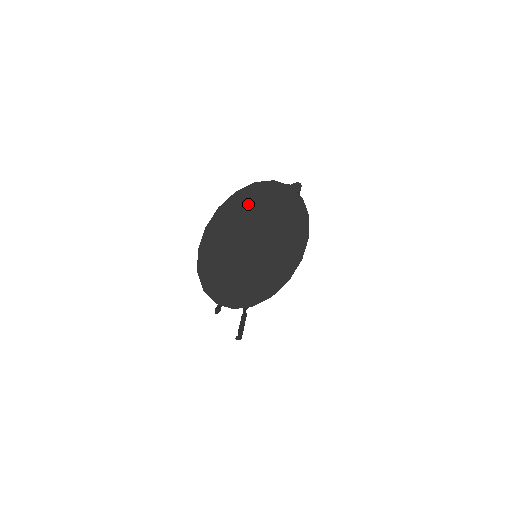
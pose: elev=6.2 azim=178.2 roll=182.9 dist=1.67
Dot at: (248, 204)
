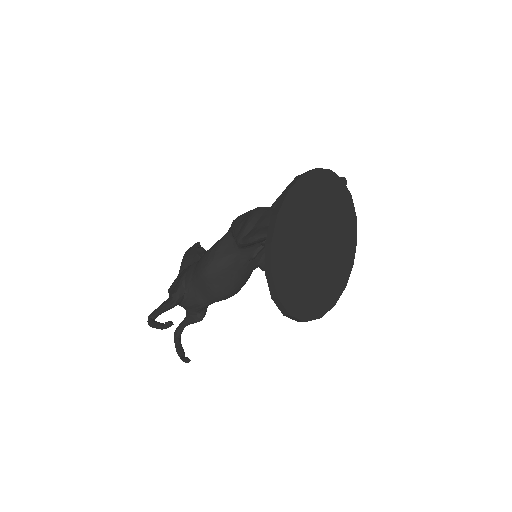
Dot at: (313, 192)
